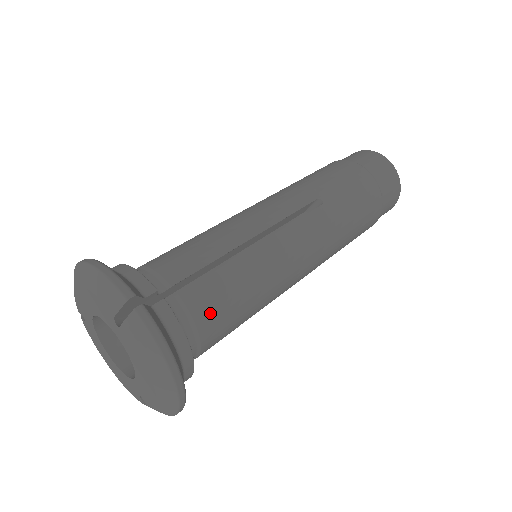
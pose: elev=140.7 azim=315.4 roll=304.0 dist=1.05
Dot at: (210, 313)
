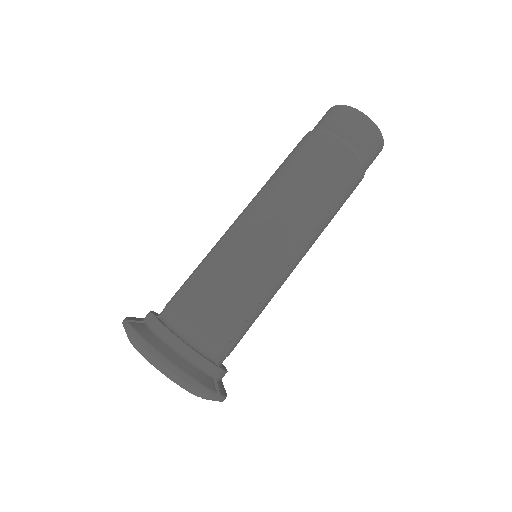
Dot at: occluded
